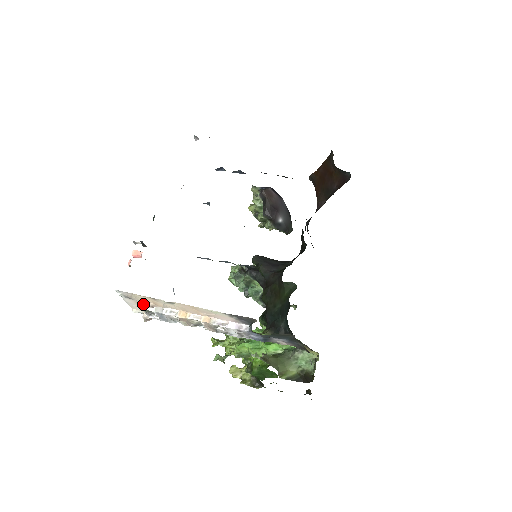
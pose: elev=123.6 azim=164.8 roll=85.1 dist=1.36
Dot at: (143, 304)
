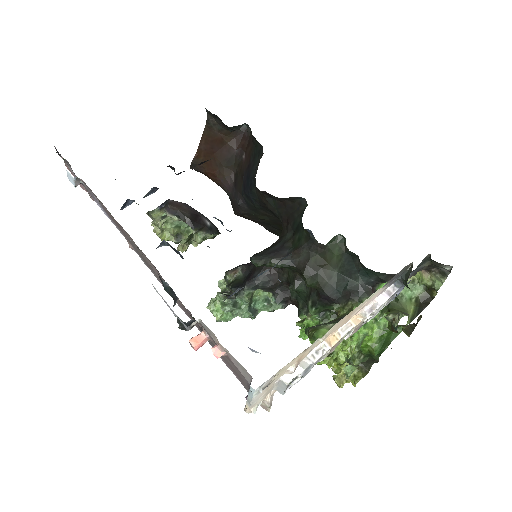
Dot at: (281, 378)
